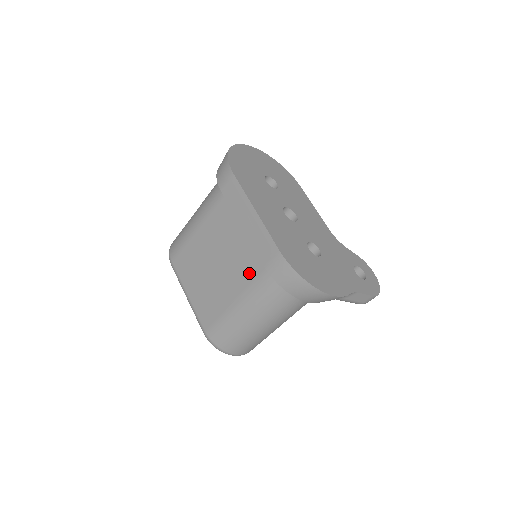
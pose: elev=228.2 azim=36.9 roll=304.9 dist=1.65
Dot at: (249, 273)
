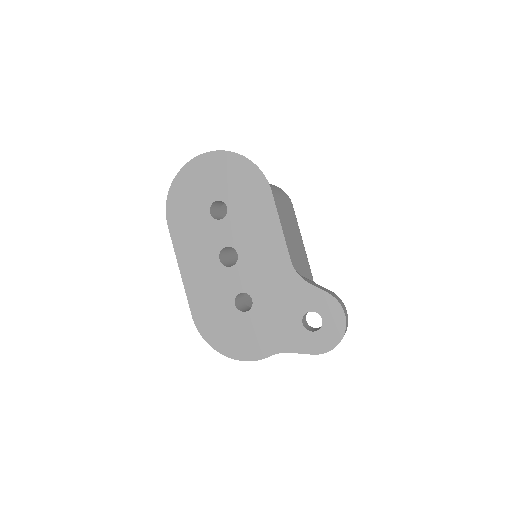
Dot at: occluded
